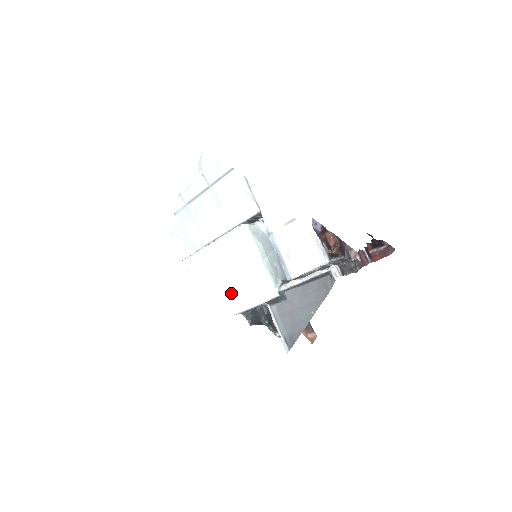
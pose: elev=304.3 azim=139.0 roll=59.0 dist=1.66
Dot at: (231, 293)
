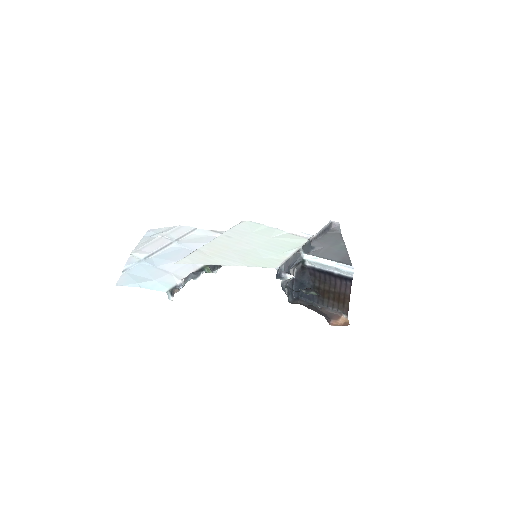
Dot at: (261, 256)
